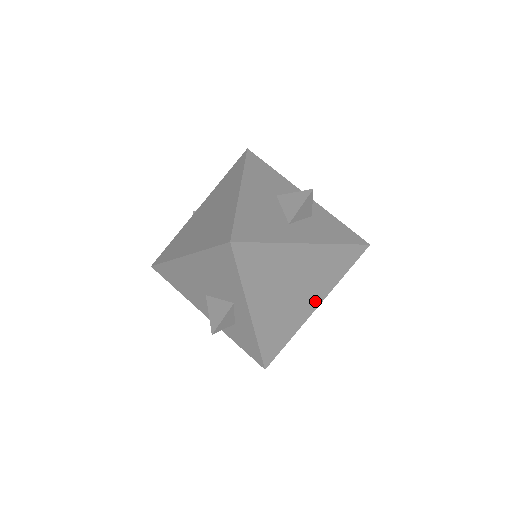
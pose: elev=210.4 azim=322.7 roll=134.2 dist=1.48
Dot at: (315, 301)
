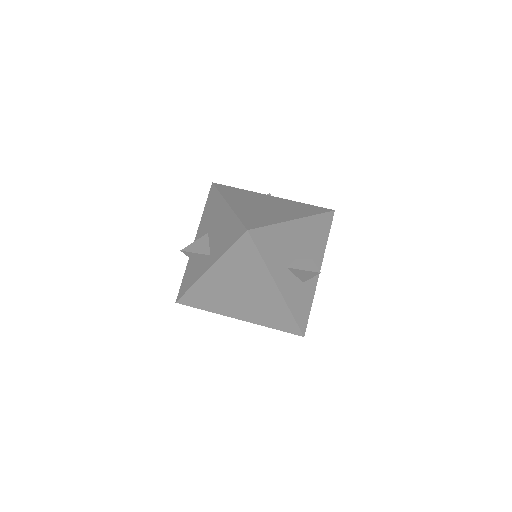
Dot at: (242, 315)
